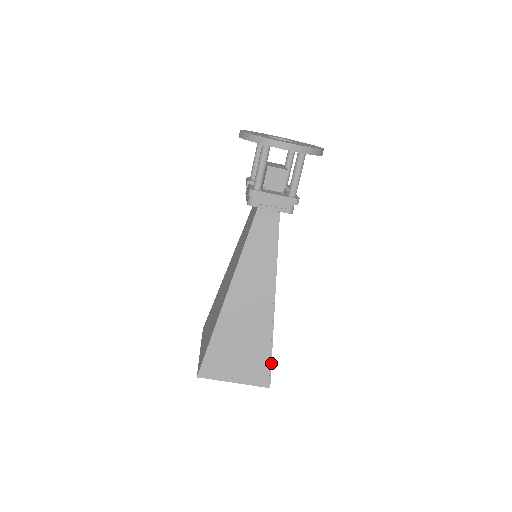
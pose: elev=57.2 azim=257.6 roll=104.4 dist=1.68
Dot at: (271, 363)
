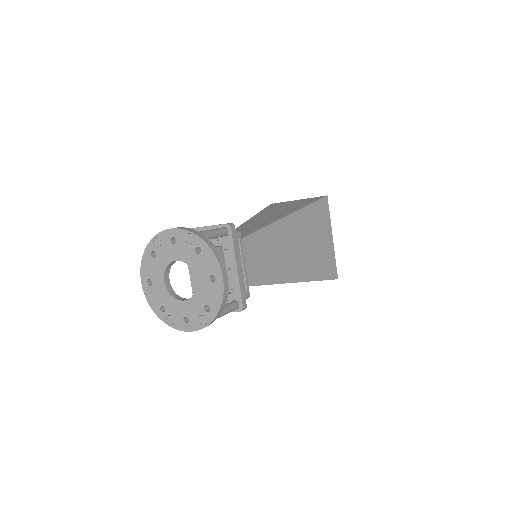
Dot at: occluded
